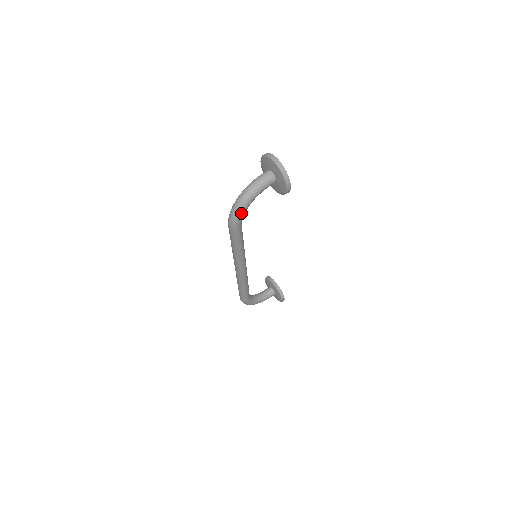
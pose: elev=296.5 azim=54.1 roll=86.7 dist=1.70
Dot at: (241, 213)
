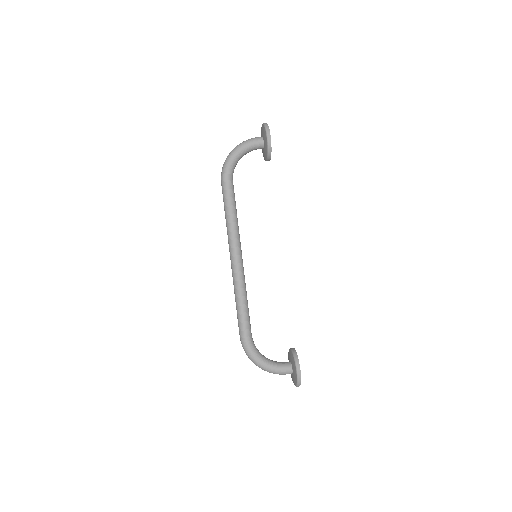
Dot at: (229, 160)
